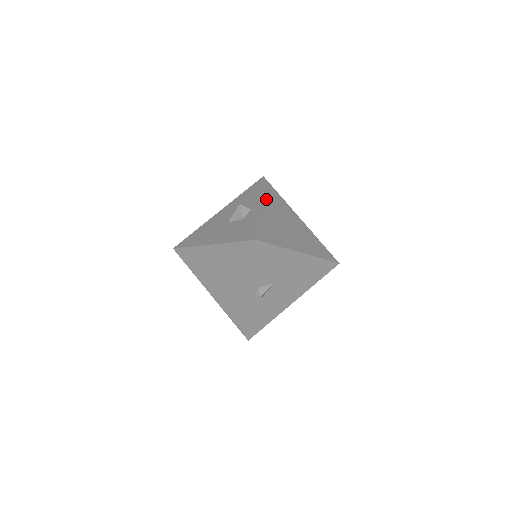
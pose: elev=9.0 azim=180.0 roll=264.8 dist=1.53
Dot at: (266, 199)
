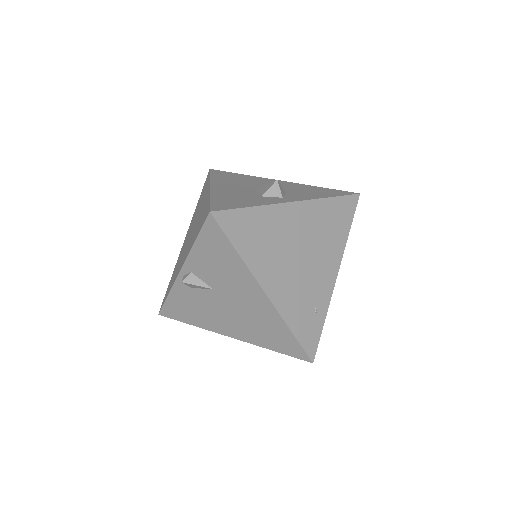
Dot at: (316, 209)
